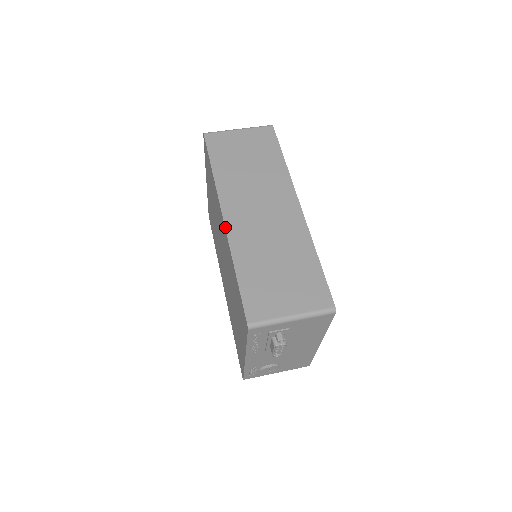
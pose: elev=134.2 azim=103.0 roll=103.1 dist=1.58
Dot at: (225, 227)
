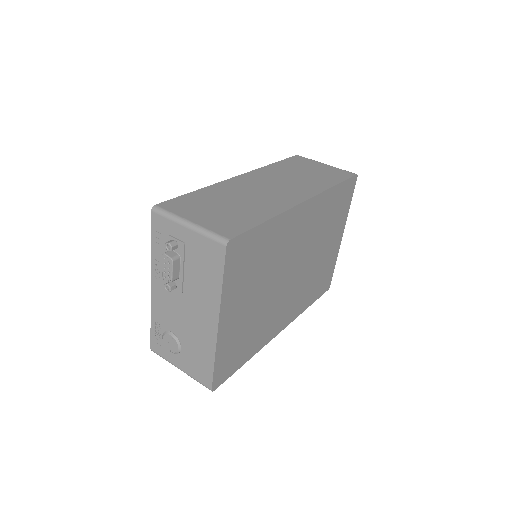
Dot at: (231, 178)
